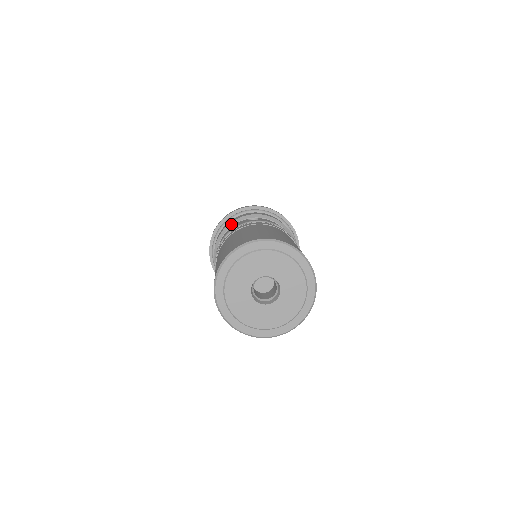
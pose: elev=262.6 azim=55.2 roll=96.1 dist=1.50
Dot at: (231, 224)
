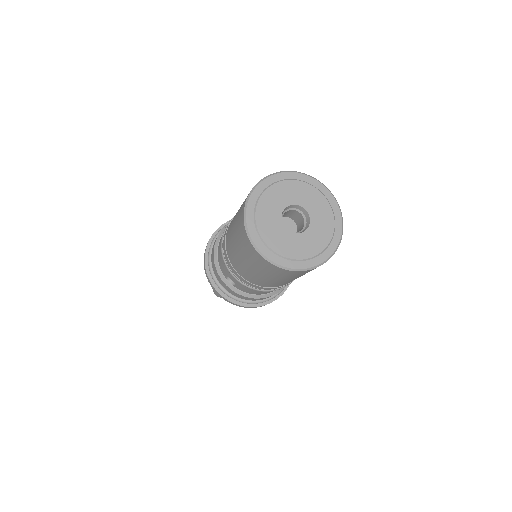
Dot at: occluded
